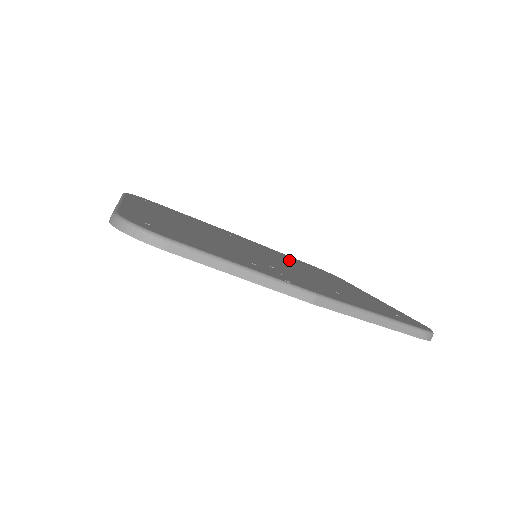
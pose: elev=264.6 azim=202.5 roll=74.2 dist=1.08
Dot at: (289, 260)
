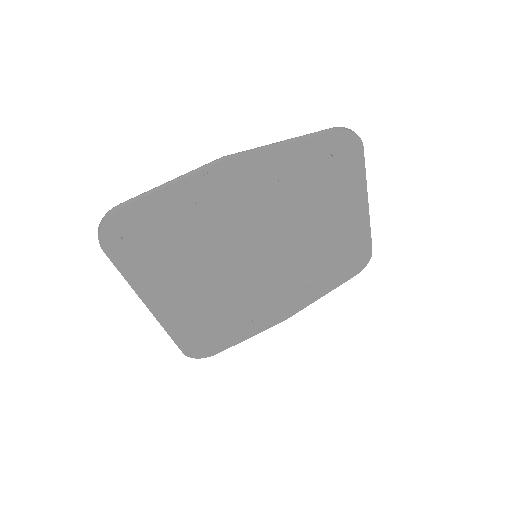
Dot at: occluded
